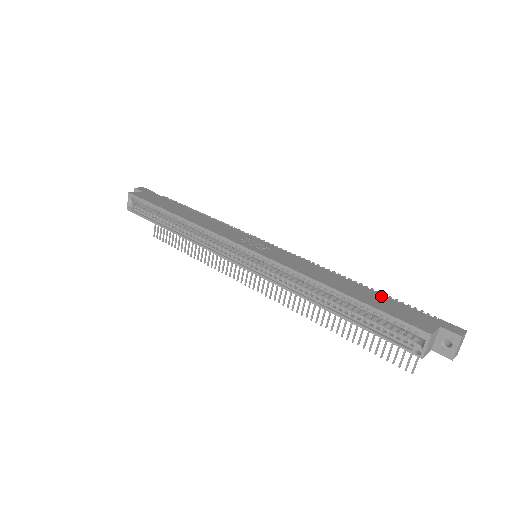
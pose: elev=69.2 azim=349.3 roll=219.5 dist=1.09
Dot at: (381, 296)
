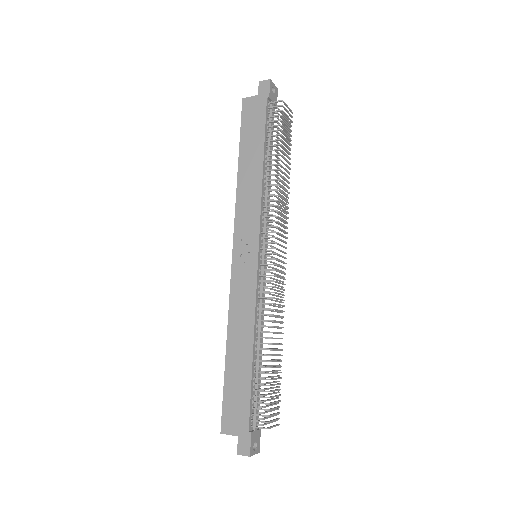
Dot at: (247, 382)
